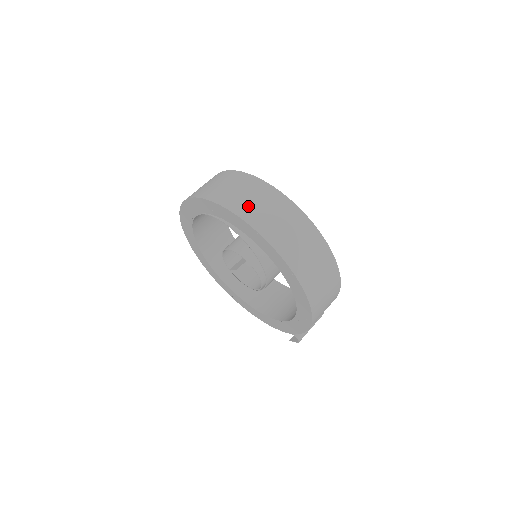
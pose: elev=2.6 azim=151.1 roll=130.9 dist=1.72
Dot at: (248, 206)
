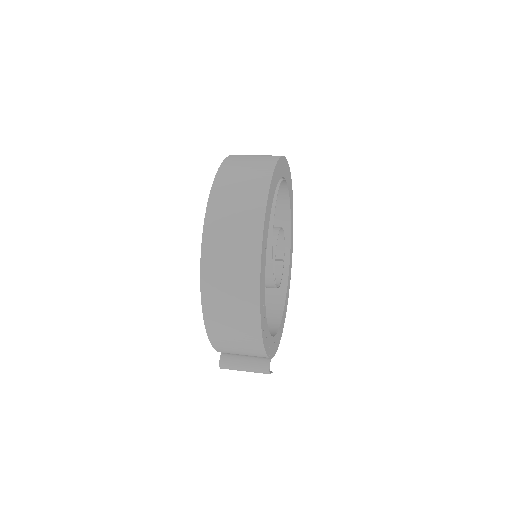
Dot at: (235, 168)
